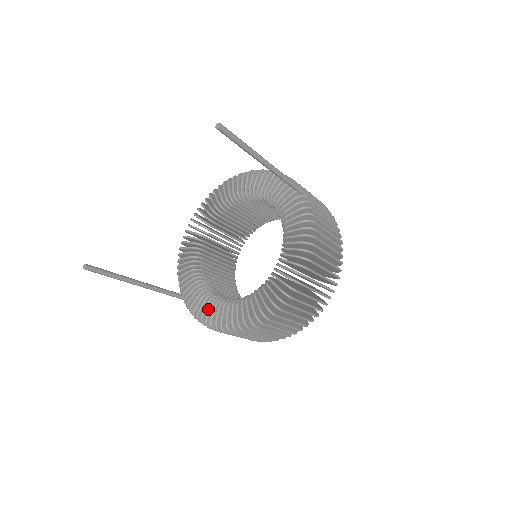
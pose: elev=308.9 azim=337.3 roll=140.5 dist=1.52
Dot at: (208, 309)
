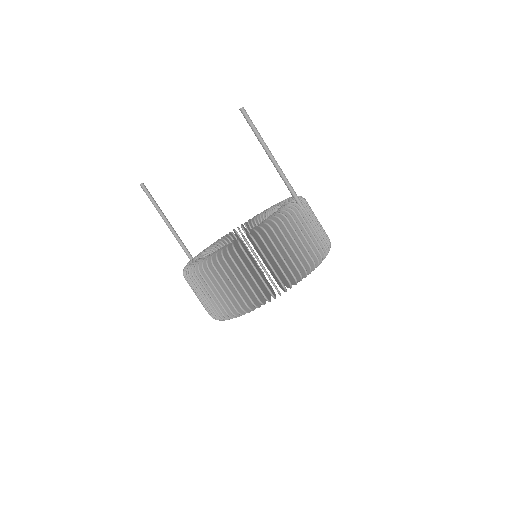
Dot at: occluded
